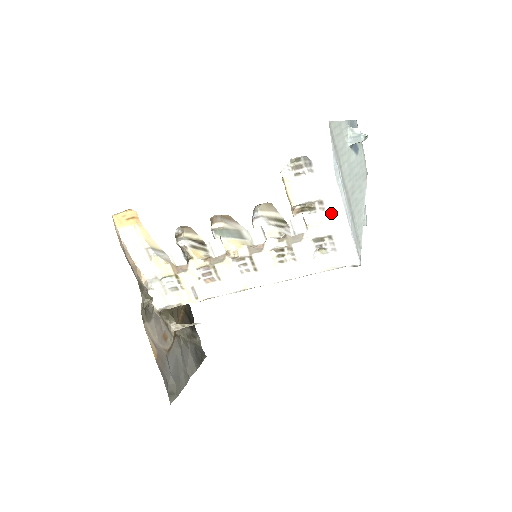
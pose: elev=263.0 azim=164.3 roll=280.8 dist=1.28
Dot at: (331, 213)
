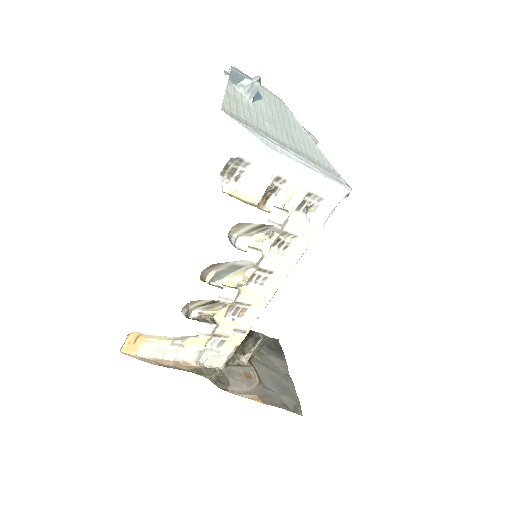
Dot at: (294, 178)
